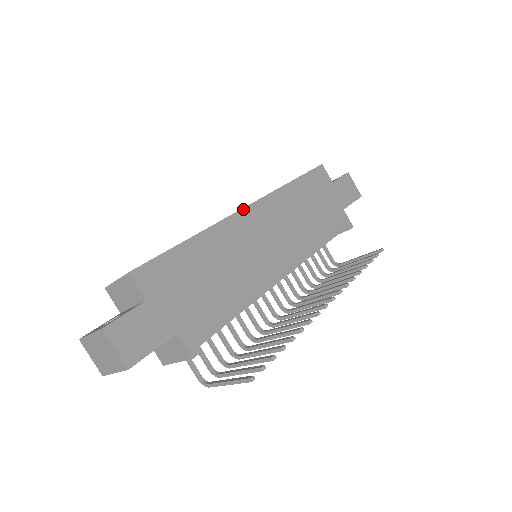
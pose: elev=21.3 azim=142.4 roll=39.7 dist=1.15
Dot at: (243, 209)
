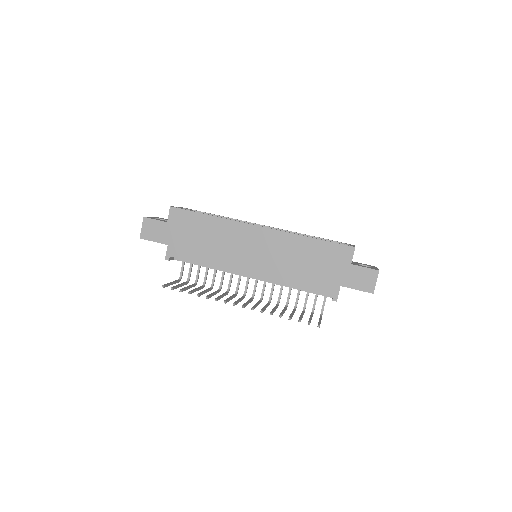
Dot at: (255, 225)
